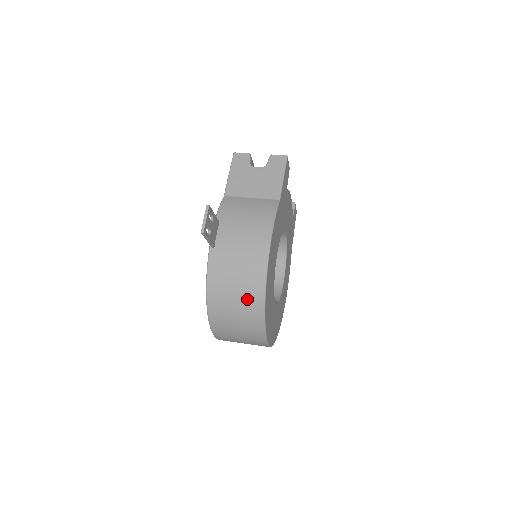
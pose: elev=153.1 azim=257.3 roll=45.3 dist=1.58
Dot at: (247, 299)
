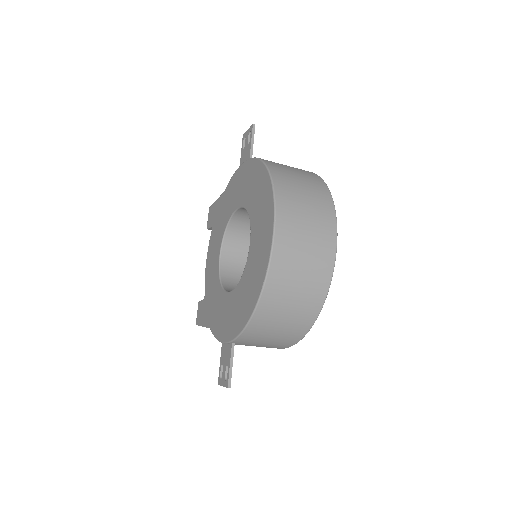
Dot at: (304, 173)
